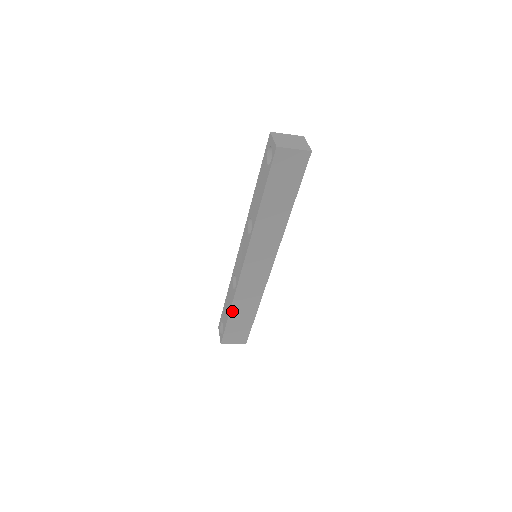
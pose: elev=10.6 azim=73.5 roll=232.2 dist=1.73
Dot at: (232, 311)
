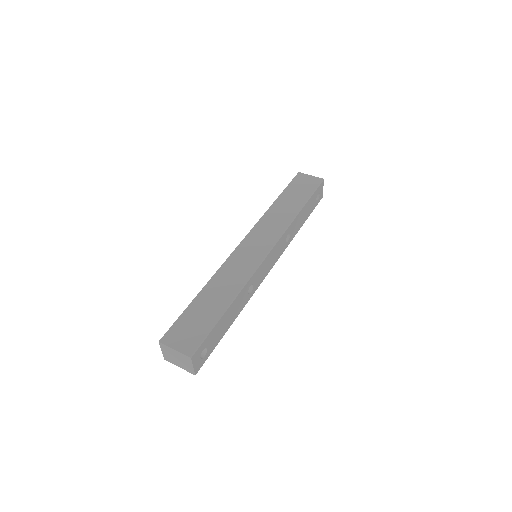
Dot at: occluded
